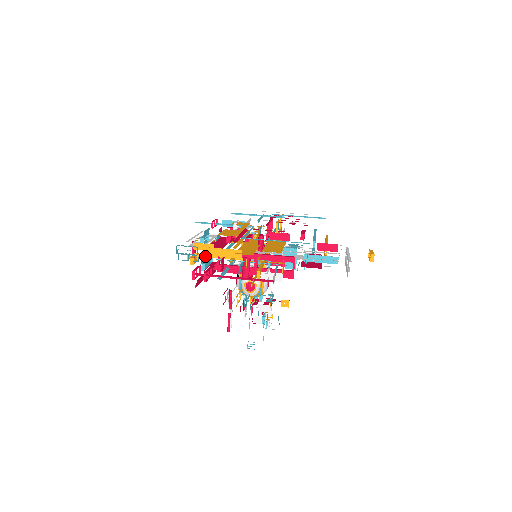
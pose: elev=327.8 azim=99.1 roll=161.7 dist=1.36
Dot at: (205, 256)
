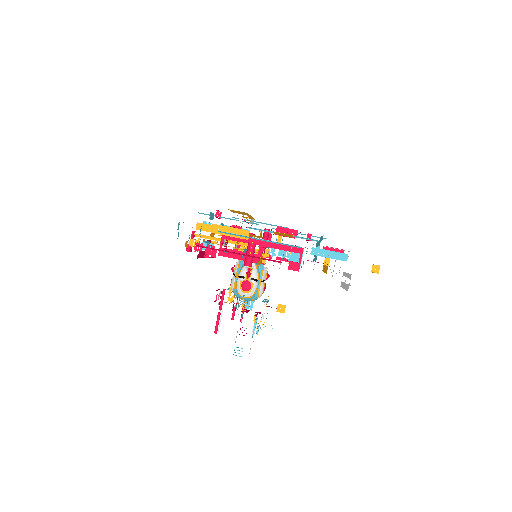
Dot at: (207, 237)
